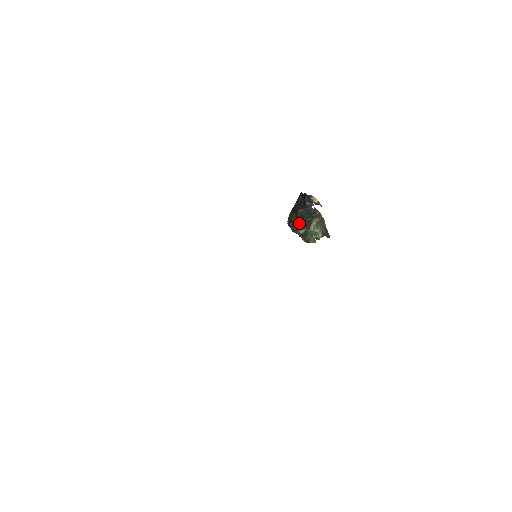
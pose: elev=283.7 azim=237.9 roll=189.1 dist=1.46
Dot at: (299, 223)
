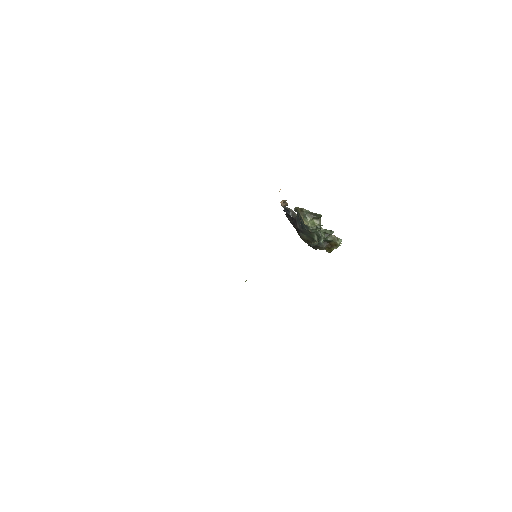
Dot at: (309, 235)
